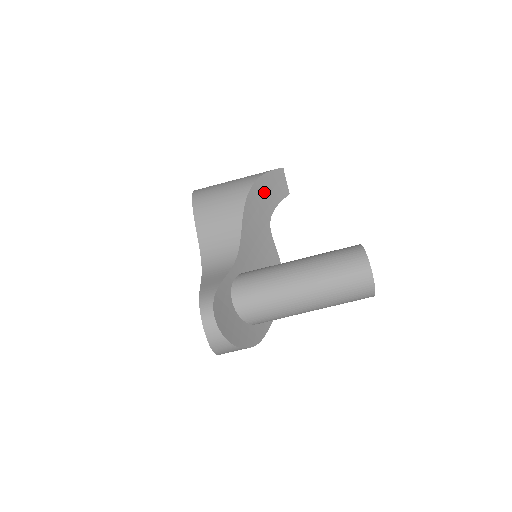
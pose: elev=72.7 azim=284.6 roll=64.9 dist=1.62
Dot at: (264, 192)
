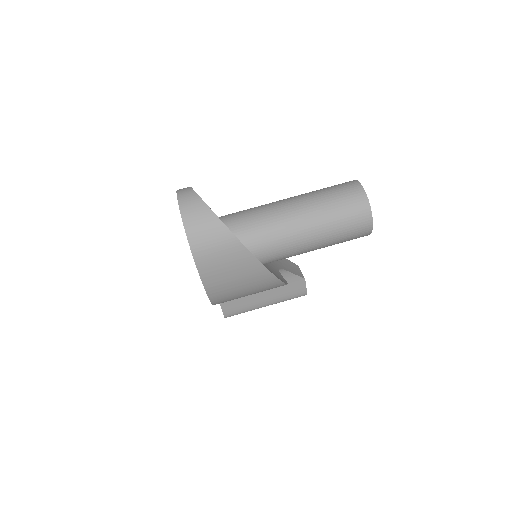
Dot at: occluded
